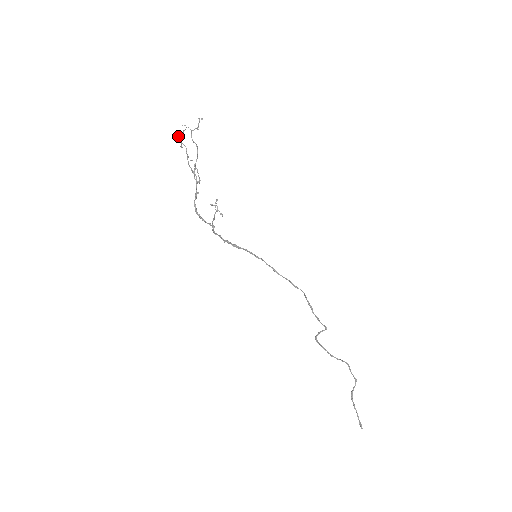
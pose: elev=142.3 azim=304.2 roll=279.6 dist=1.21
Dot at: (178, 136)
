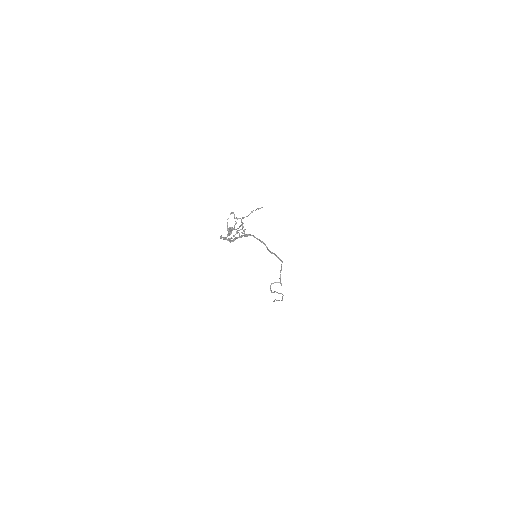
Dot at: occluded
